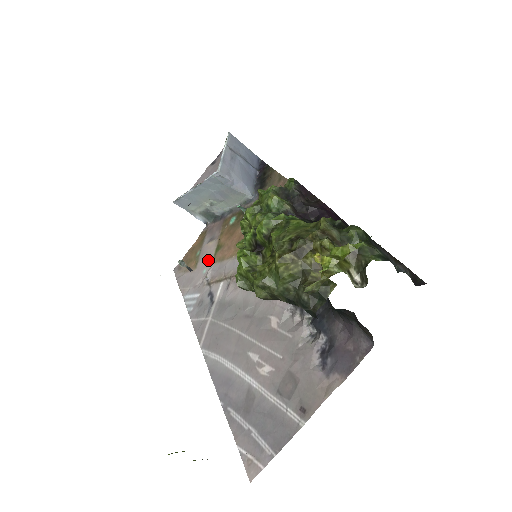
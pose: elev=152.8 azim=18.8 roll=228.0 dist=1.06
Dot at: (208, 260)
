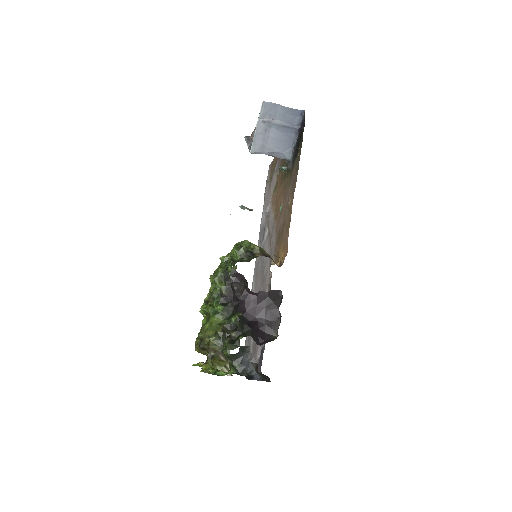
Dot at: (271, 192)
